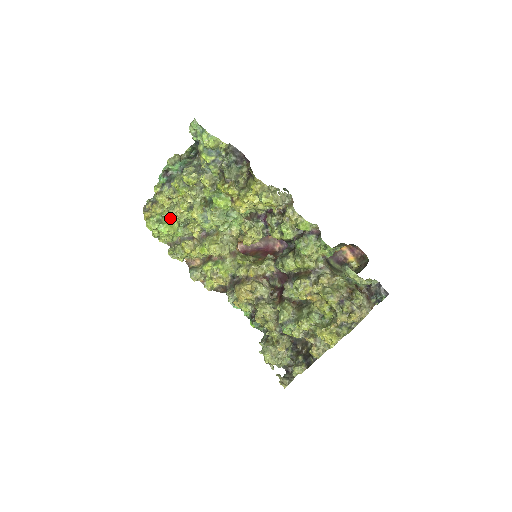
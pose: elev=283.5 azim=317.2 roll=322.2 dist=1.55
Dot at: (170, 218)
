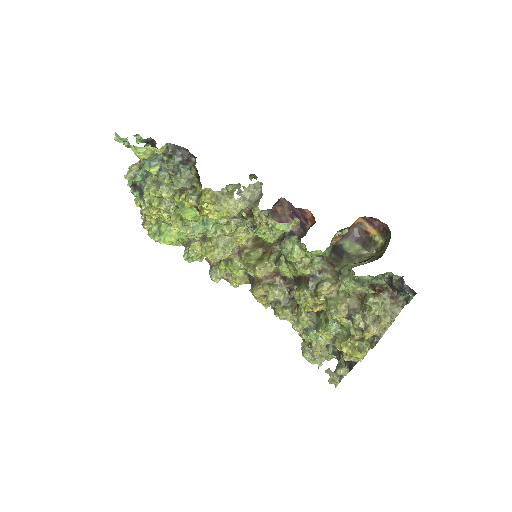
Dot at: (166, 226)
